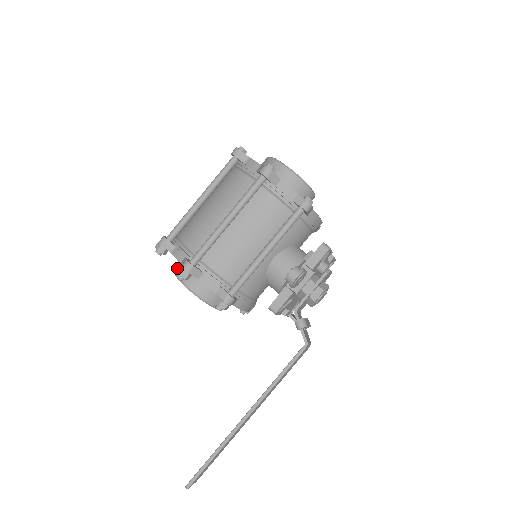
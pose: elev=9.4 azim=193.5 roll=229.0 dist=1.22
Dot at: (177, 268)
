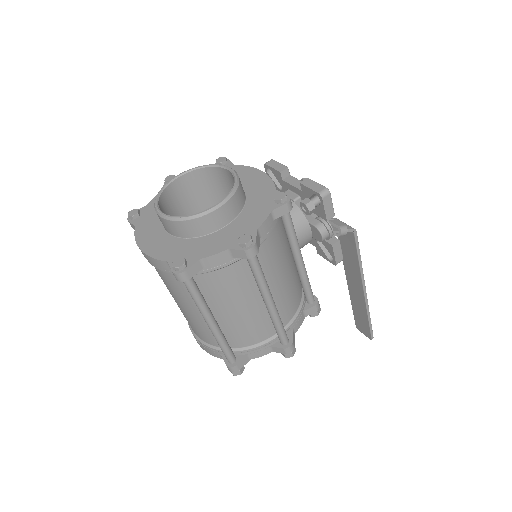
Dot at: occluded
